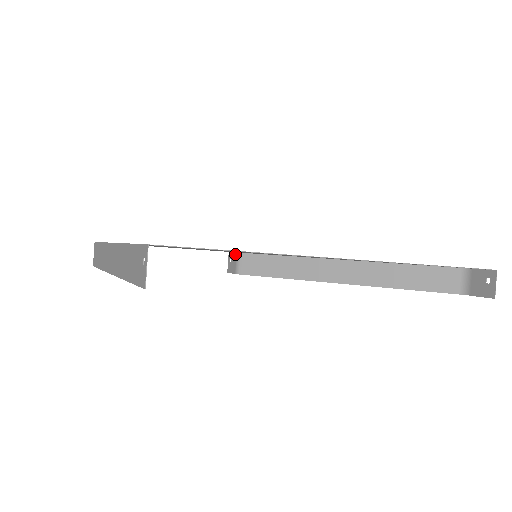
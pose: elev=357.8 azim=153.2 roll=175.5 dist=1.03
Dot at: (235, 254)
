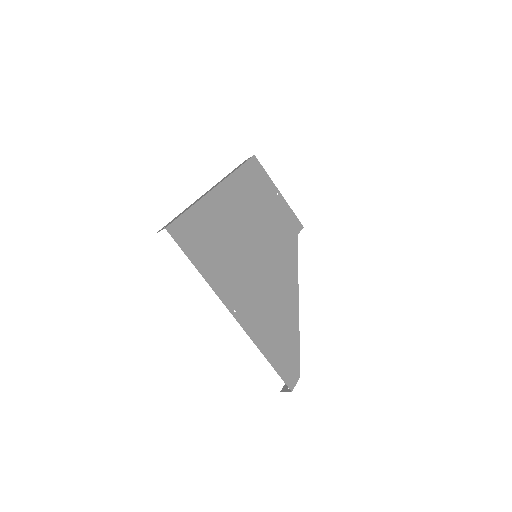
Dot at: (298, 233)
